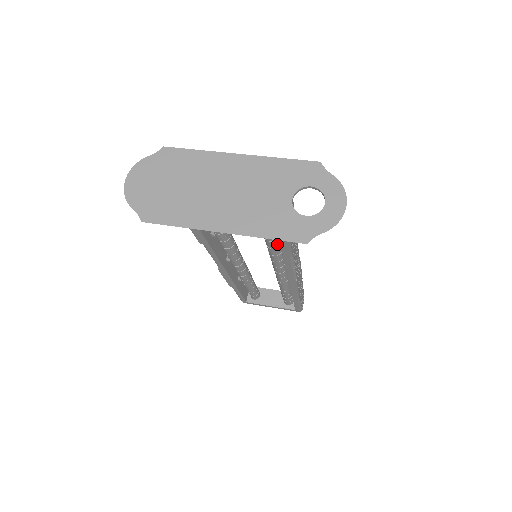
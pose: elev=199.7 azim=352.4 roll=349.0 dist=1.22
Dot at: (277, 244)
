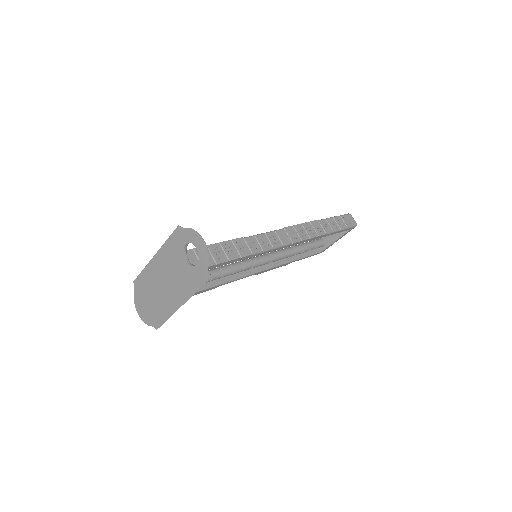
Dot at: occluded
